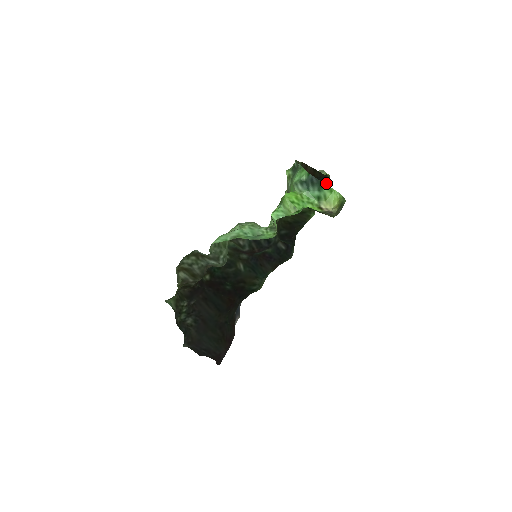
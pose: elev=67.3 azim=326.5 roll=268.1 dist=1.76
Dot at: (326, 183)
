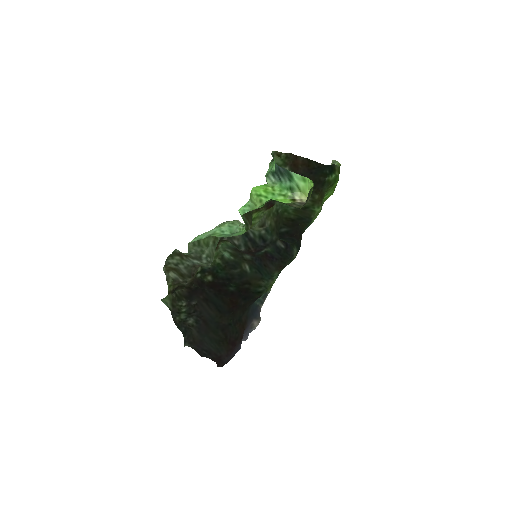
Dot at: (333, 174)
